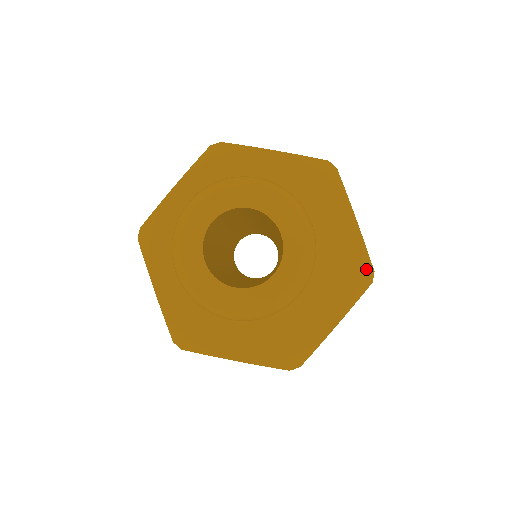
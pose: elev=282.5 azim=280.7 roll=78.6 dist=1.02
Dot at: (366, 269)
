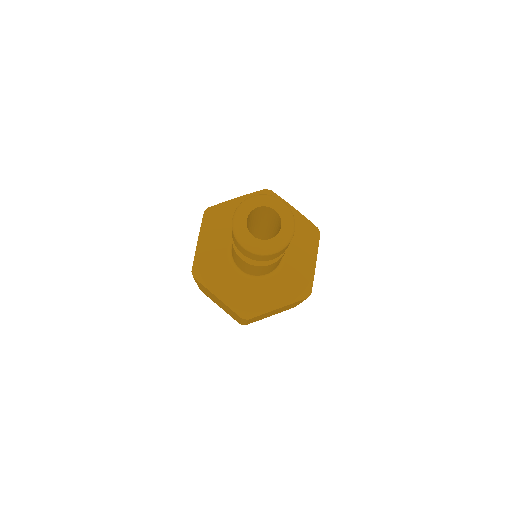
Dot at: (313, 229)
